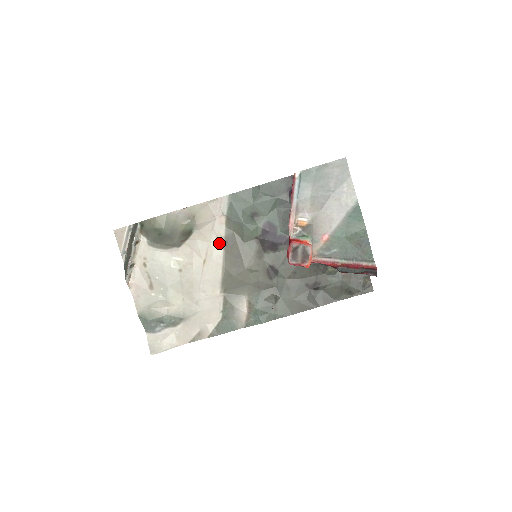
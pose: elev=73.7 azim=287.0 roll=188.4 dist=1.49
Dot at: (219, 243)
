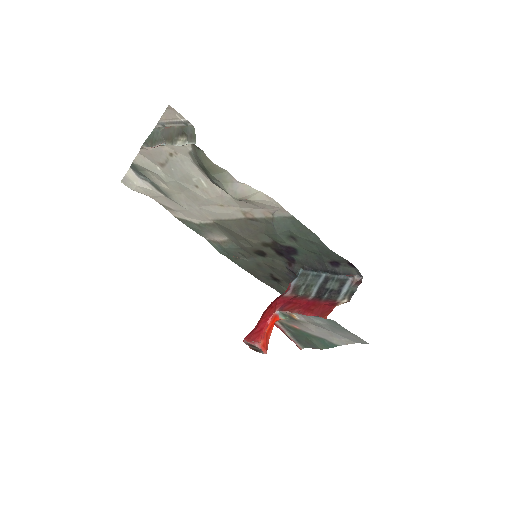
Dot at: (246, 214)
